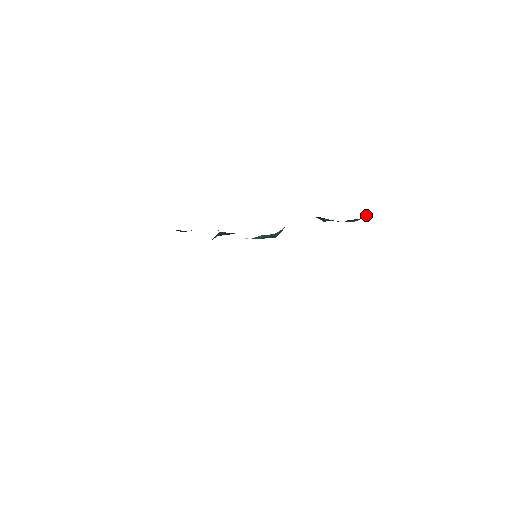
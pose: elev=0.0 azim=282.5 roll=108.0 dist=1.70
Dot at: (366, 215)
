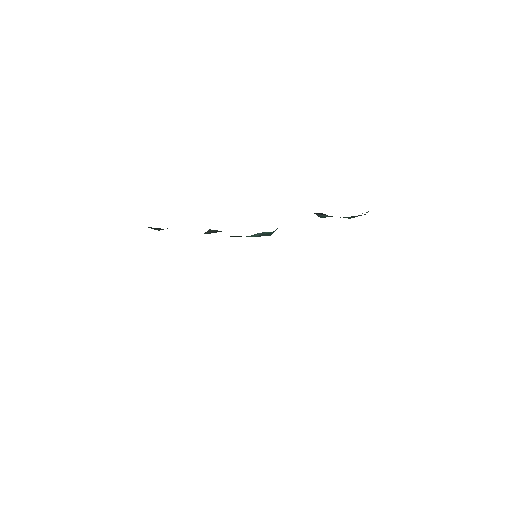
Dot at: occluded
